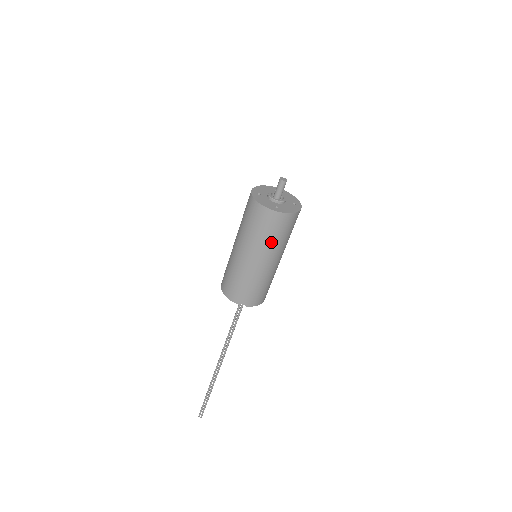
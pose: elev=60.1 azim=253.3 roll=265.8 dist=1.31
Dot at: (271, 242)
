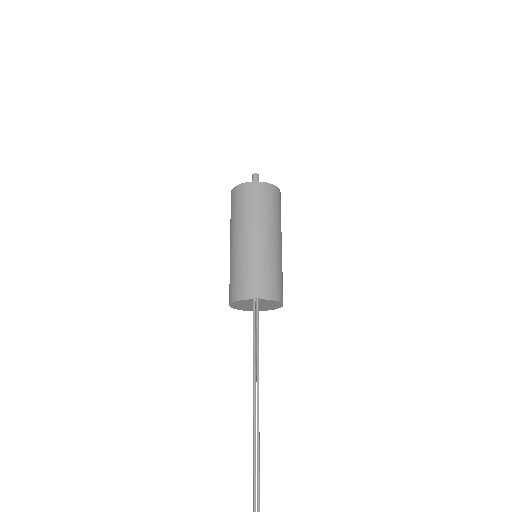
Dot at: (261, 213)
